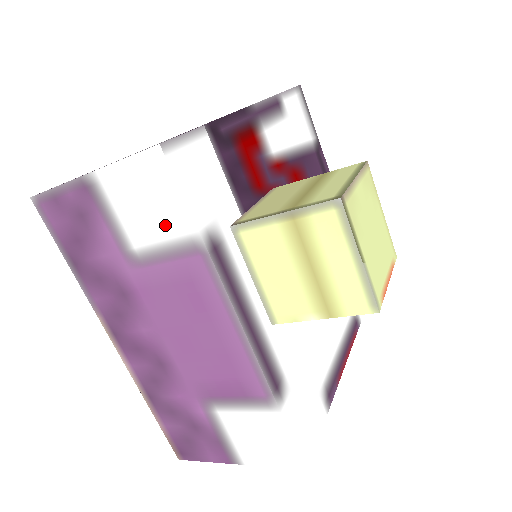
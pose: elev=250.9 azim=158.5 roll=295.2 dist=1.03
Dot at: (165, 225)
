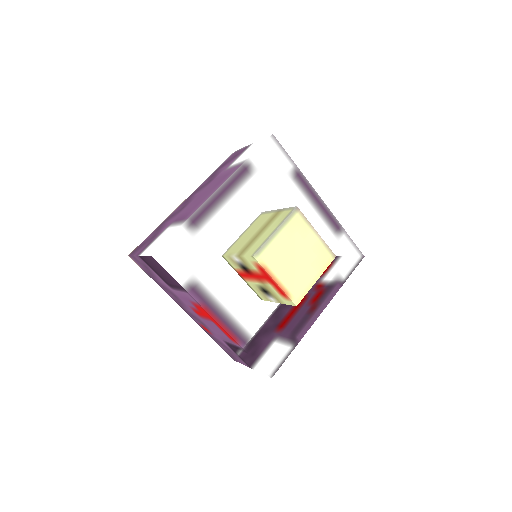
Dot at: (246, 157)
